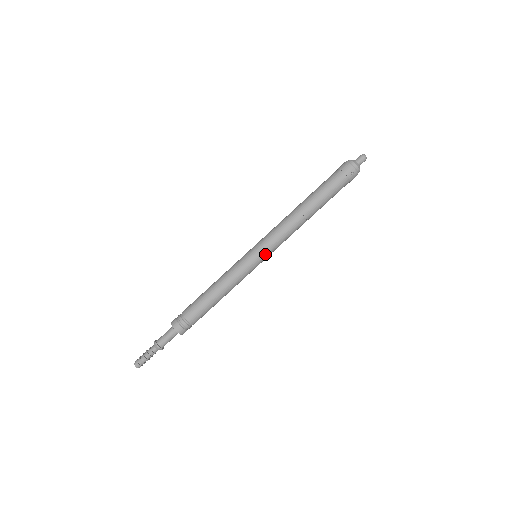
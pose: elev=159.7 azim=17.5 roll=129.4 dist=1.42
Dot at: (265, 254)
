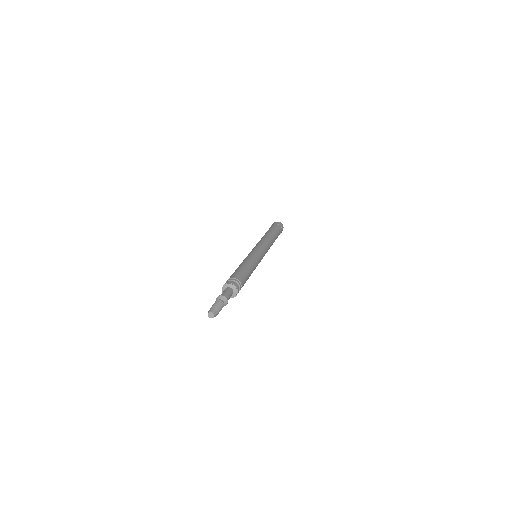
Dot at: occluded
